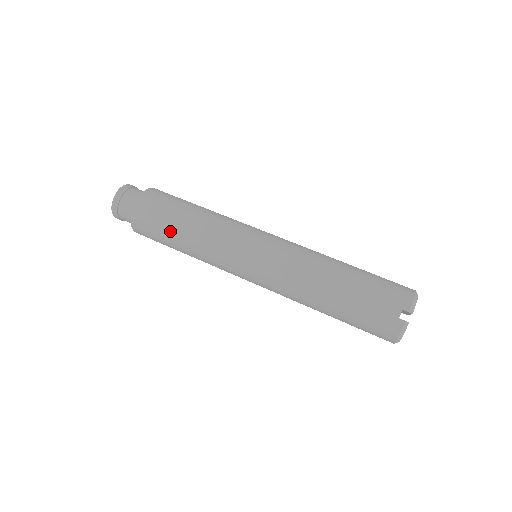
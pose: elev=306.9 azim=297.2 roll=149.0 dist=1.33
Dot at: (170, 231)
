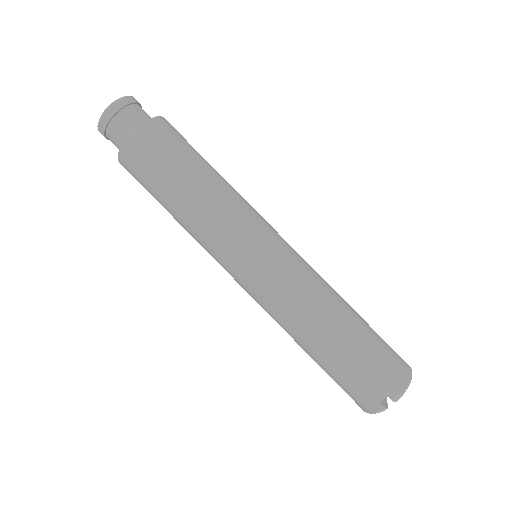
Dot at: (163, 193)
